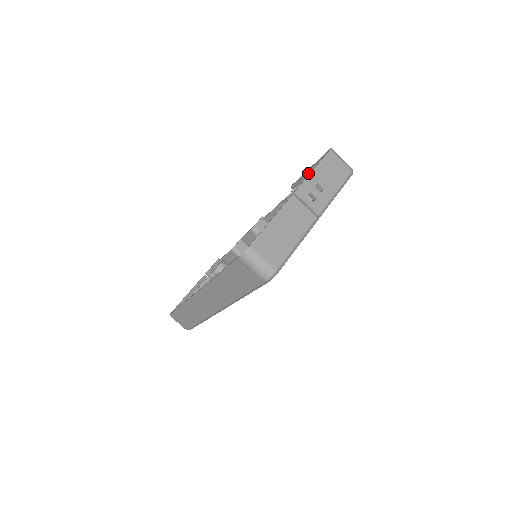
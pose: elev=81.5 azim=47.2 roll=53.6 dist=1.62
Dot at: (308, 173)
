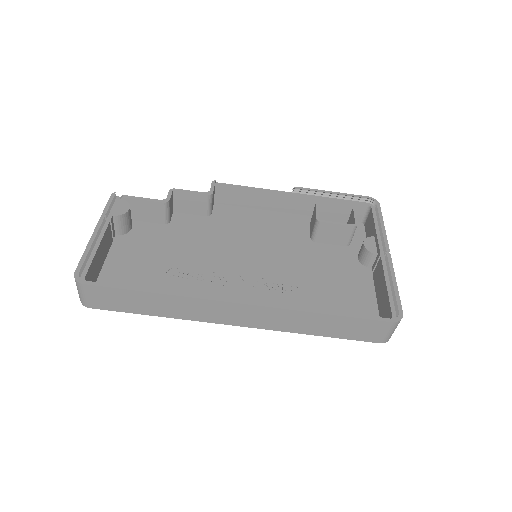
Dot at: (329, 195)
